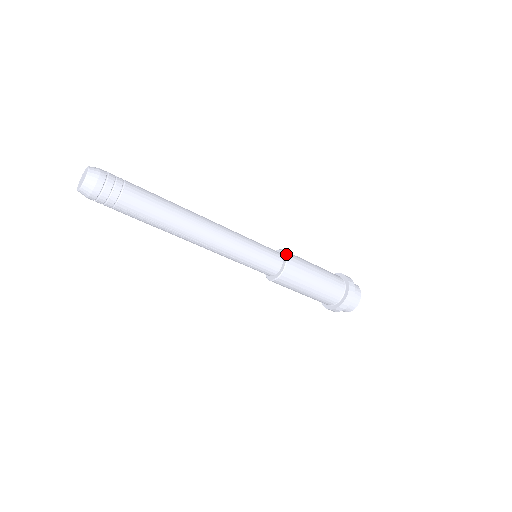
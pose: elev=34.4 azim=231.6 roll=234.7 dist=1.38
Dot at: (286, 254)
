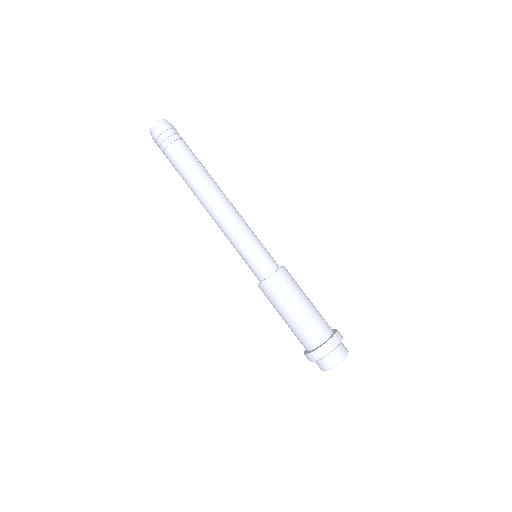
Dot at: occluded
